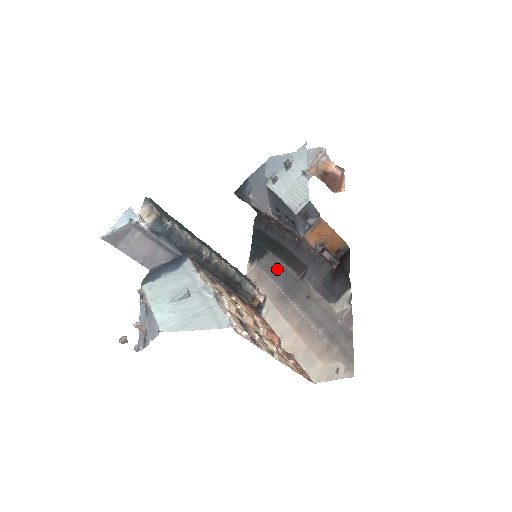
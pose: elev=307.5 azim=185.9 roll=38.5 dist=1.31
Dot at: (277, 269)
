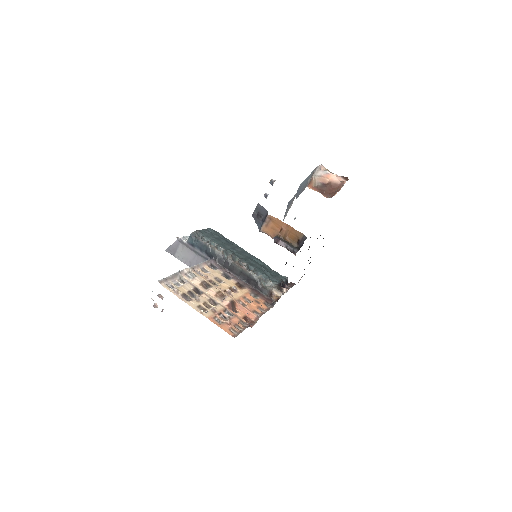
Dot at: occluded
